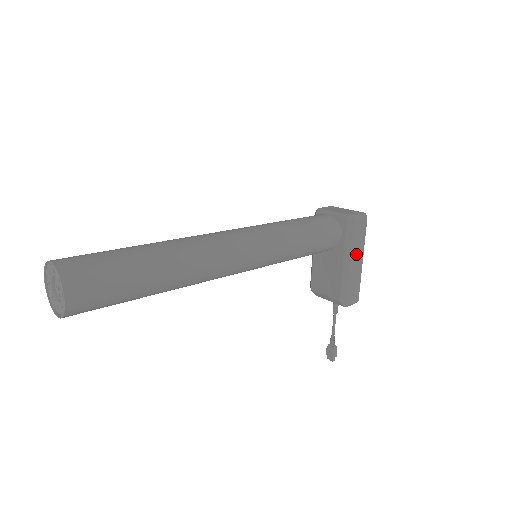
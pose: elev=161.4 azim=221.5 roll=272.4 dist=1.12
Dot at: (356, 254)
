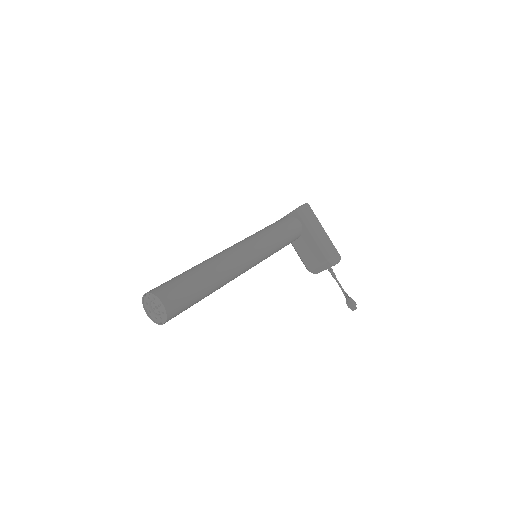
Dot at: (317, 228)
